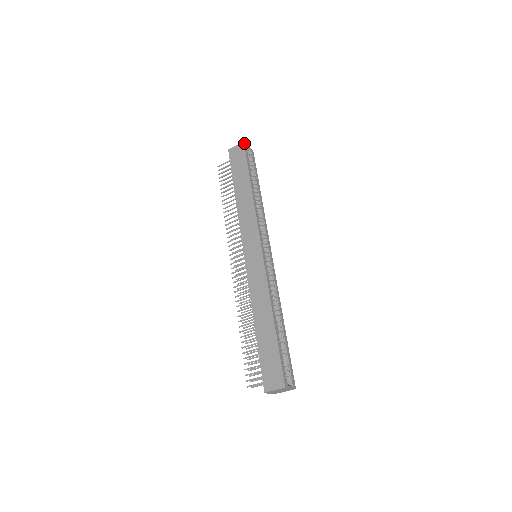
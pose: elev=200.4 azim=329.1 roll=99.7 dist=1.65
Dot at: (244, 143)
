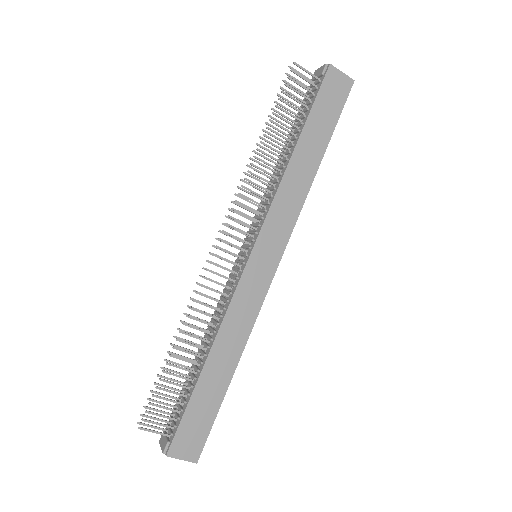
Dot at: (353, 83)
